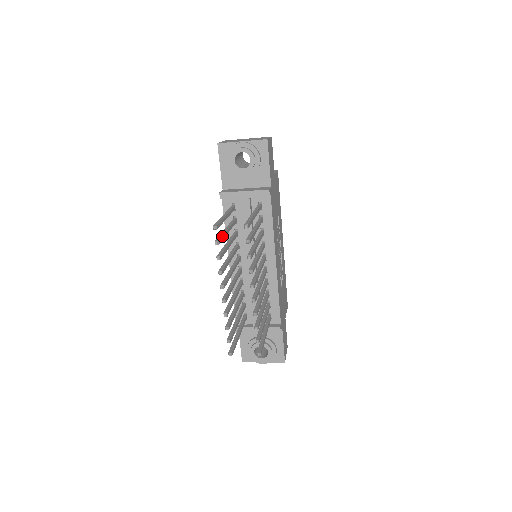
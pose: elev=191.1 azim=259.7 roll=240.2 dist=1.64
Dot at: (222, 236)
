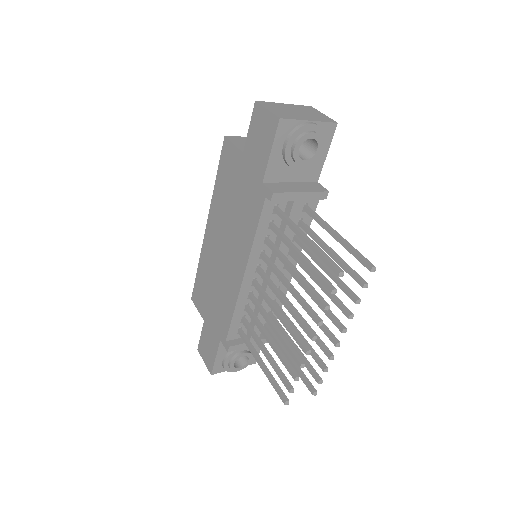
Dot at: (322, 274)
